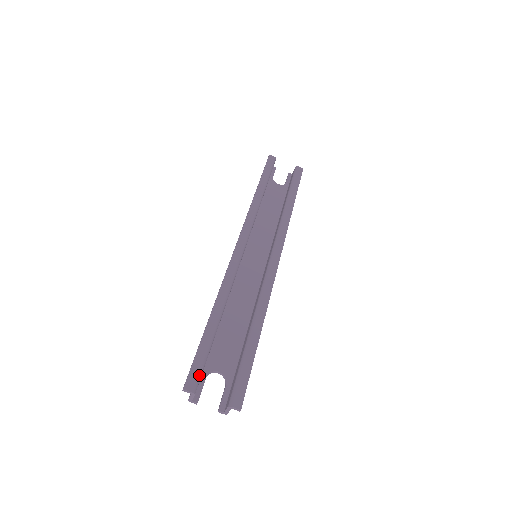
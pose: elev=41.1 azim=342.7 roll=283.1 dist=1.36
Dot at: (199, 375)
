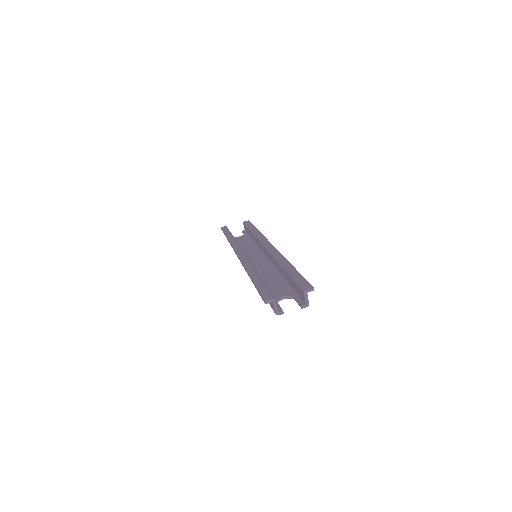
Dot at: (269, 293)
